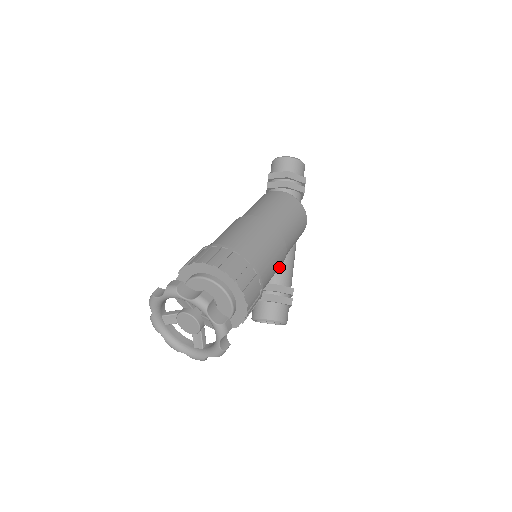
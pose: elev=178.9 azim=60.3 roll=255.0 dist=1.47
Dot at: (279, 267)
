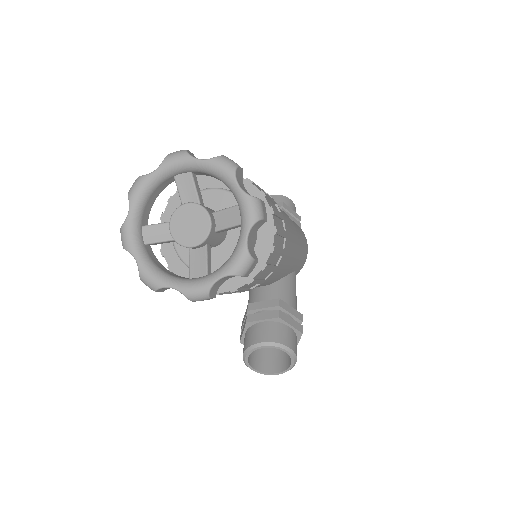
Dot at: (289, 266)
